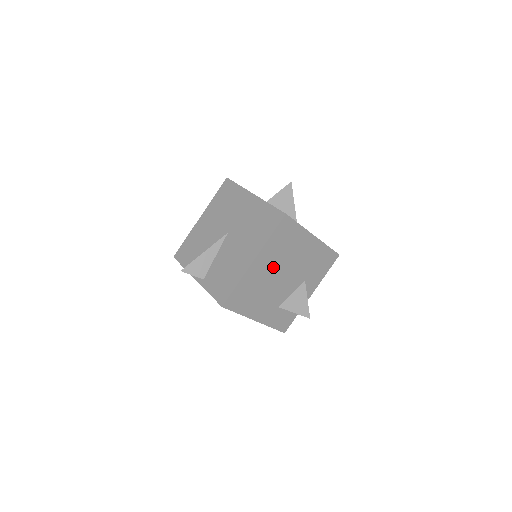
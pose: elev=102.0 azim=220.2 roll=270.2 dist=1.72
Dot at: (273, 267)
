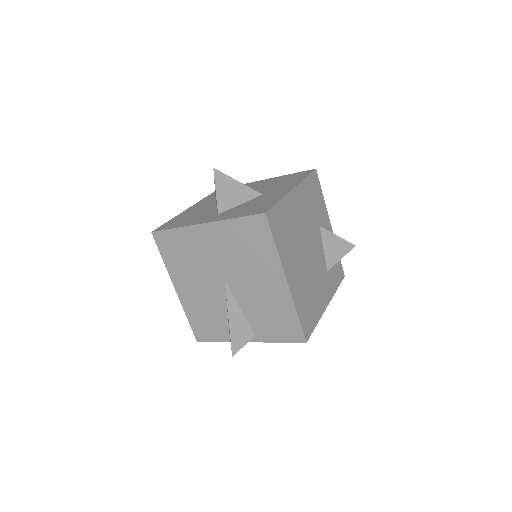
Dot at: (299, 259)
